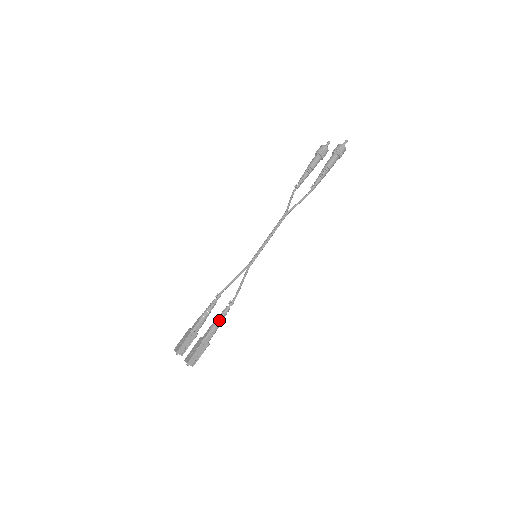
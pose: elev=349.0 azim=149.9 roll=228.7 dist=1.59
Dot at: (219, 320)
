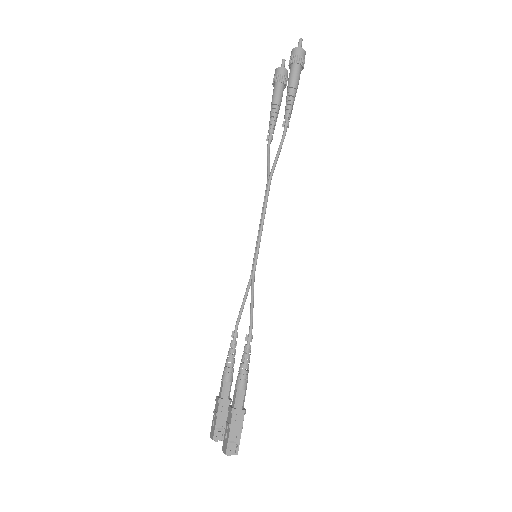
Dot at: (242, 370)
